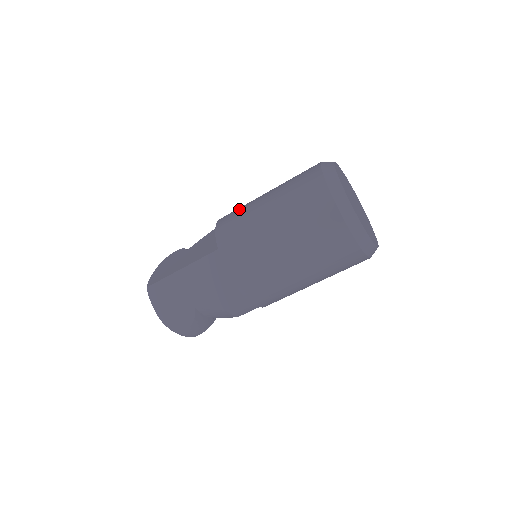
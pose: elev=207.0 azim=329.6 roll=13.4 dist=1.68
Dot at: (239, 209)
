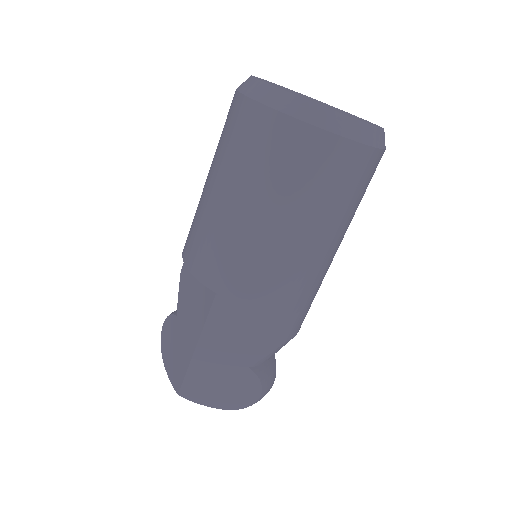
Dot at: (195, 229)
